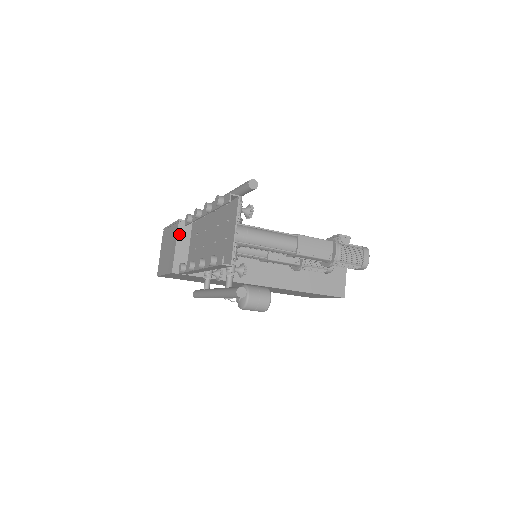
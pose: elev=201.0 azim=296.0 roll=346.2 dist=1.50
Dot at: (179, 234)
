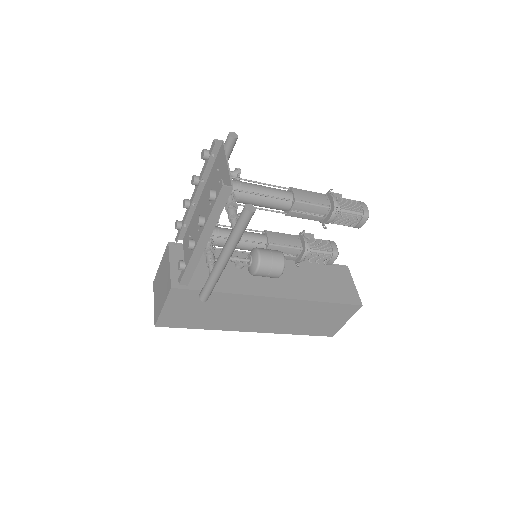
Dot at: (171, 254)
